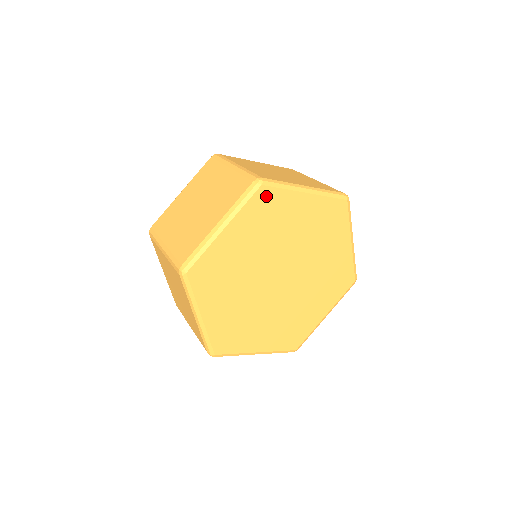
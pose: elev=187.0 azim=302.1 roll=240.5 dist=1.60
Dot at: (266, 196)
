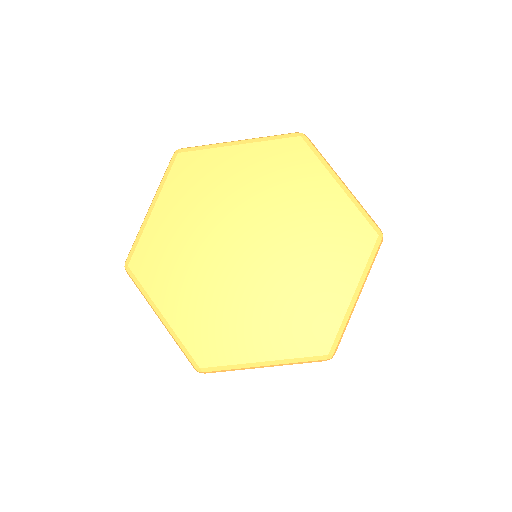
Dot at: (188, 163)
